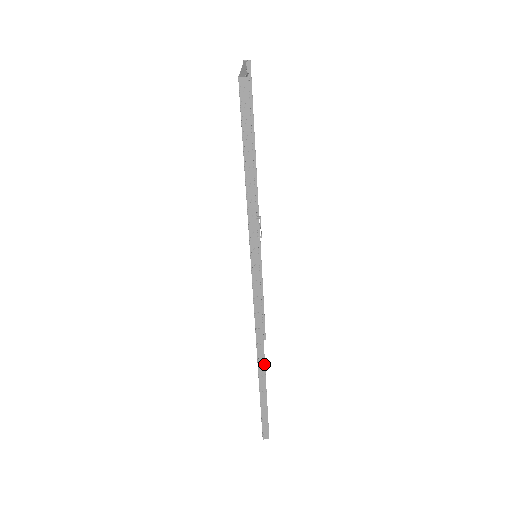
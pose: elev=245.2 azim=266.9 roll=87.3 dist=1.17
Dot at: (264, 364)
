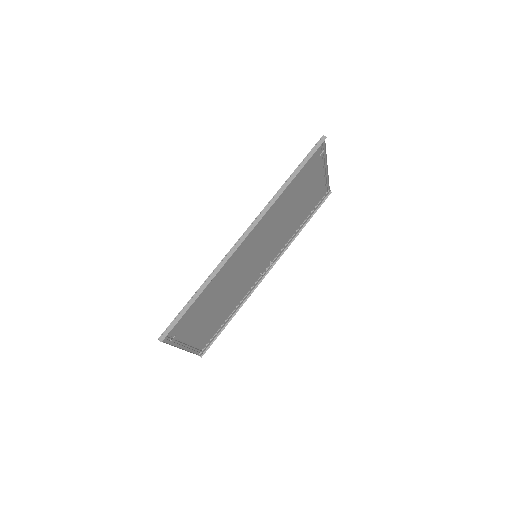
Dot at: (211, 280)
